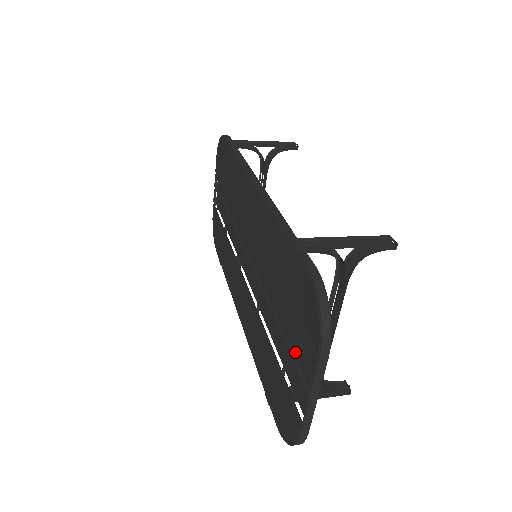
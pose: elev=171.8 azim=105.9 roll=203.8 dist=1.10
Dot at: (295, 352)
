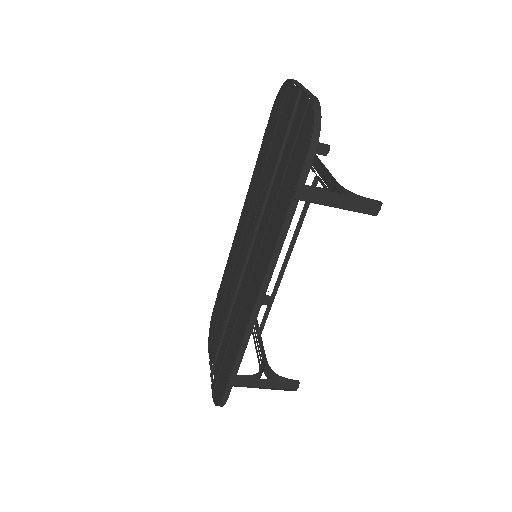
Dot at: (288, 130)
